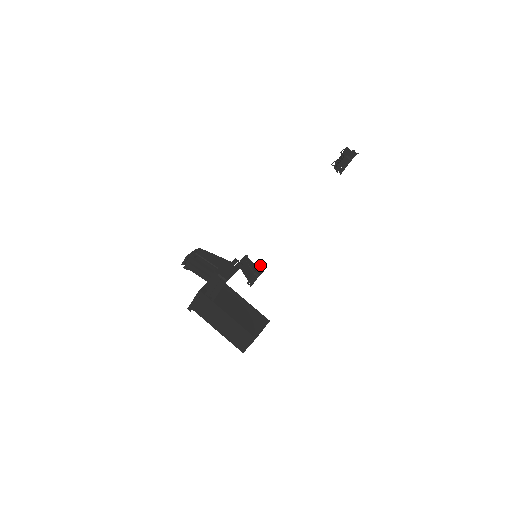
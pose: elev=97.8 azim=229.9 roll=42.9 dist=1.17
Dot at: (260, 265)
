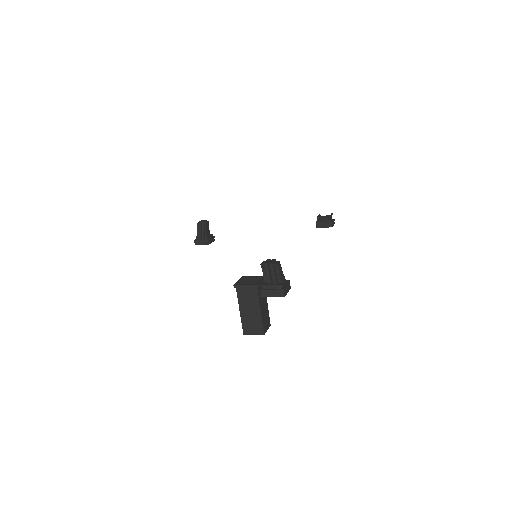
Dot at: (212, 235)
